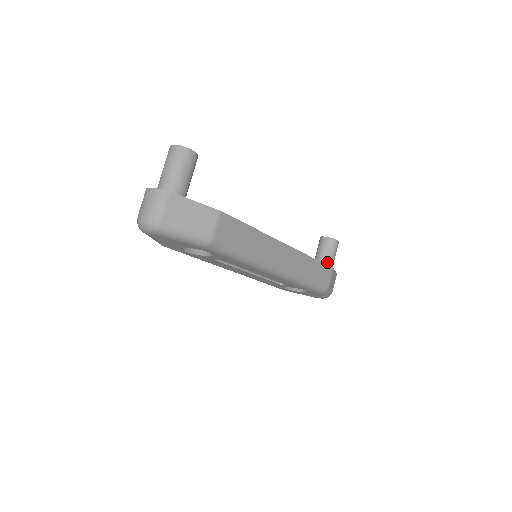
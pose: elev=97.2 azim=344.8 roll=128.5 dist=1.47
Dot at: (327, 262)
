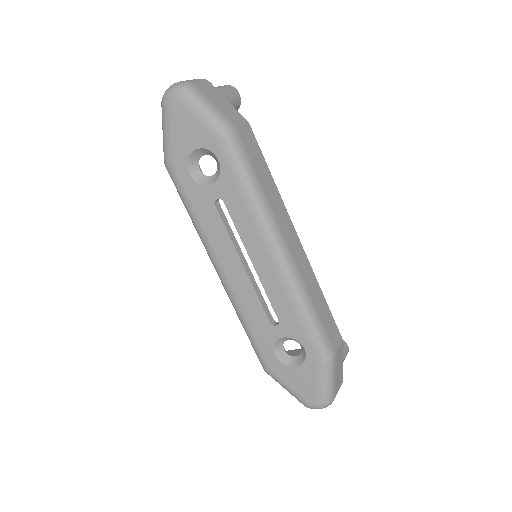
Dot at: occluded
